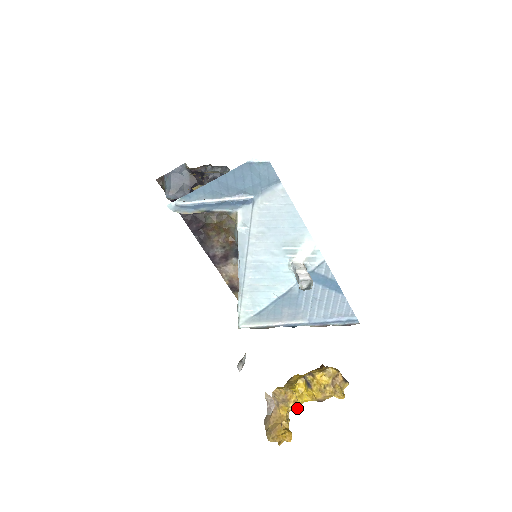
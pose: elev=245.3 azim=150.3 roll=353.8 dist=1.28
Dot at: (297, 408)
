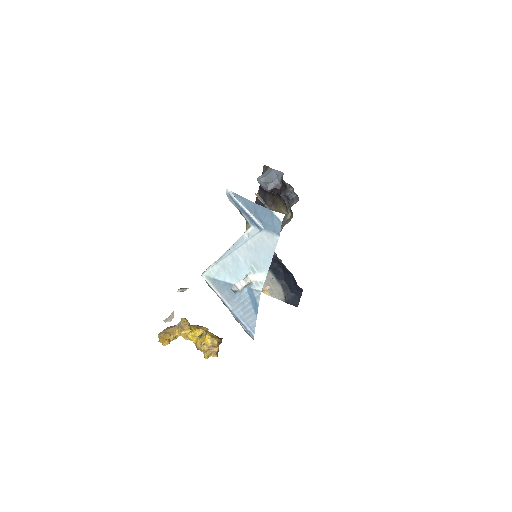
Dot at: (183, 337)
